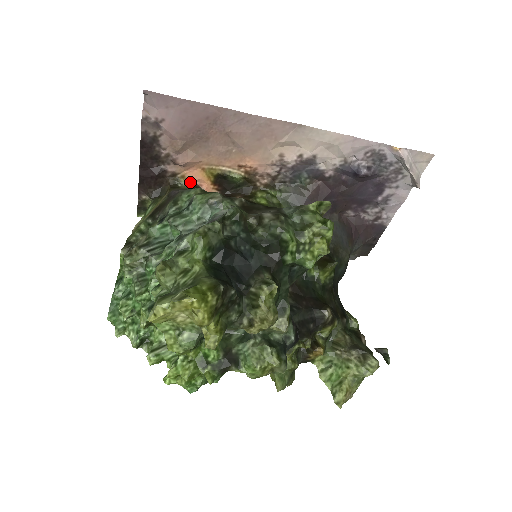
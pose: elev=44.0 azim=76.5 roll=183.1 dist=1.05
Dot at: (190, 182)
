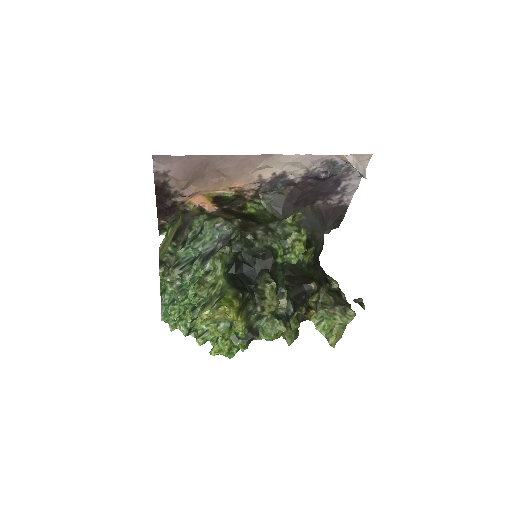
Dot at: (195, 205)
